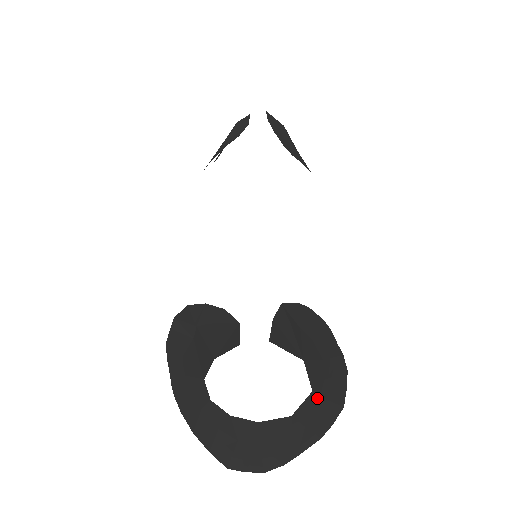
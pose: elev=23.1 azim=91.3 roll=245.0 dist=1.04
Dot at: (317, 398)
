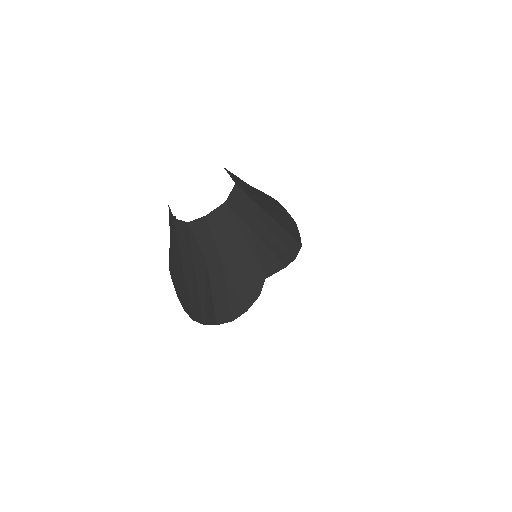
Dot at: (247, 198)
